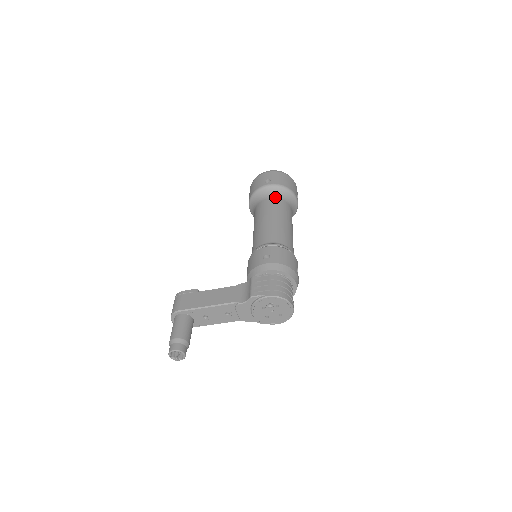
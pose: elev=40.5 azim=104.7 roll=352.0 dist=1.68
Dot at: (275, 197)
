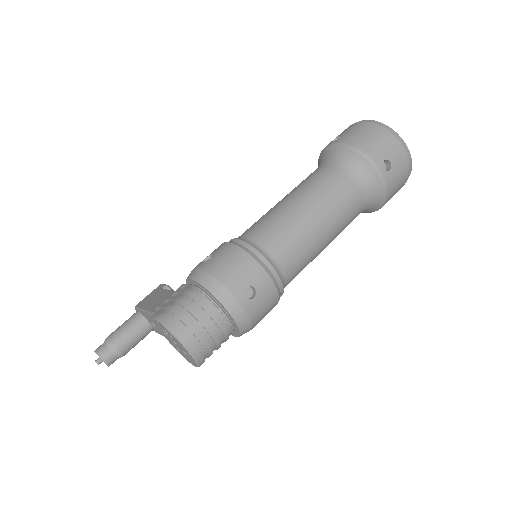
Dot at: (328, 165)
